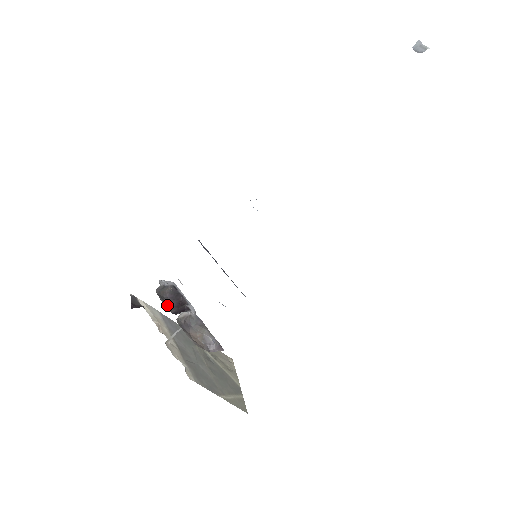
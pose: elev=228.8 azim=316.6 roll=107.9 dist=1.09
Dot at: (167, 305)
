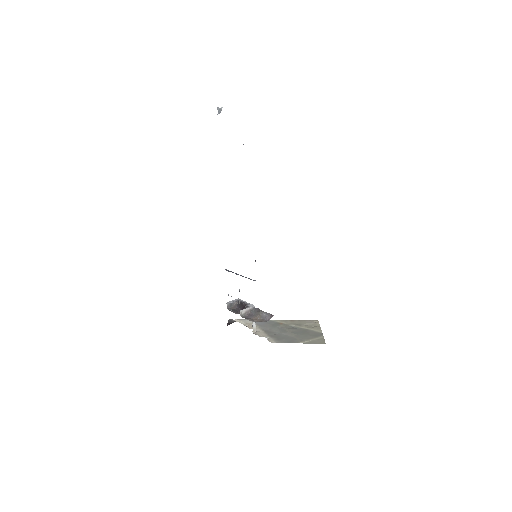
Dot at: (236, 312)
